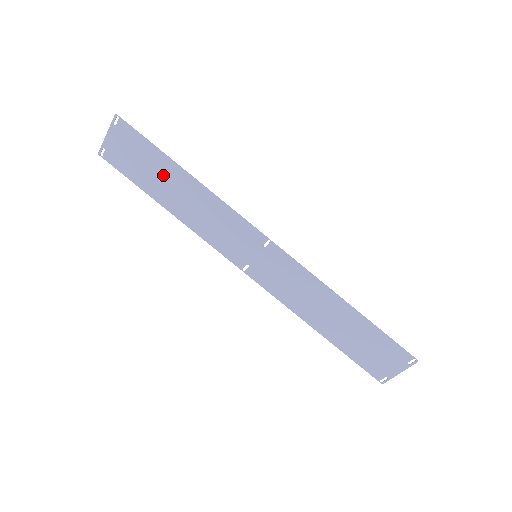
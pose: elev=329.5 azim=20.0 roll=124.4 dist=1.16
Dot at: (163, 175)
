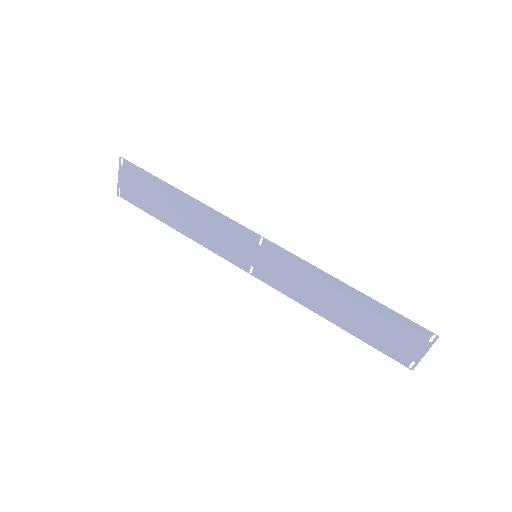
Dot at: (165, 199)
